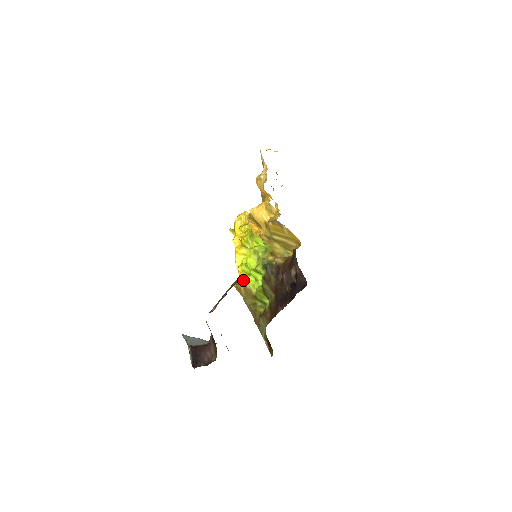
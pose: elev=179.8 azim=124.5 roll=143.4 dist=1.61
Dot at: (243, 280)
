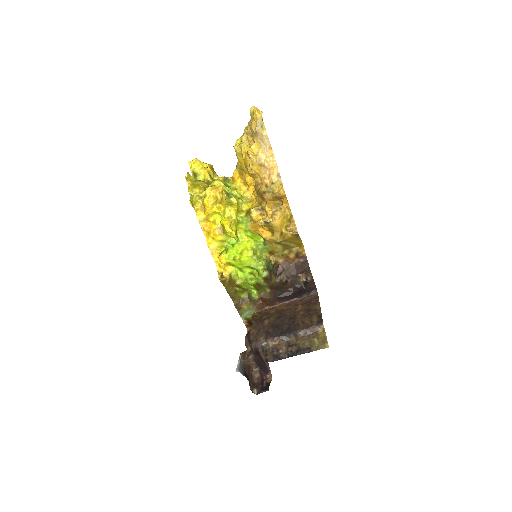
Dot at: (226, 271)
